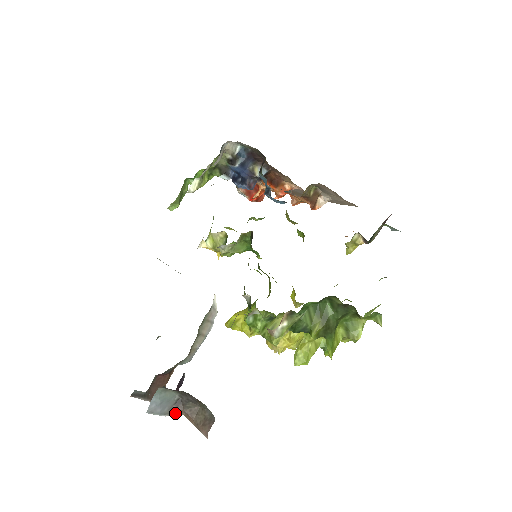
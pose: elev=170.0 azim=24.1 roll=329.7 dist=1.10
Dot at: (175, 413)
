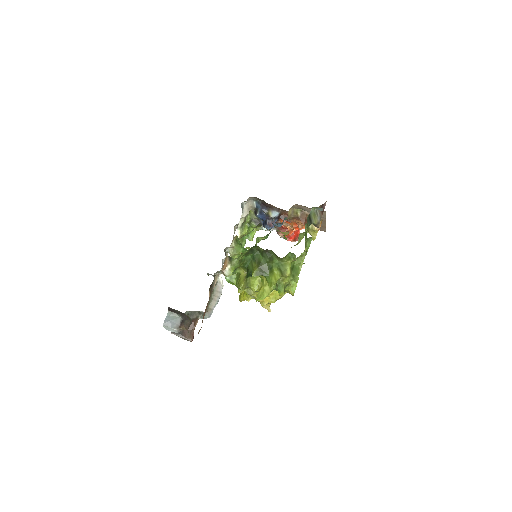
Dot at: (181, 329)
